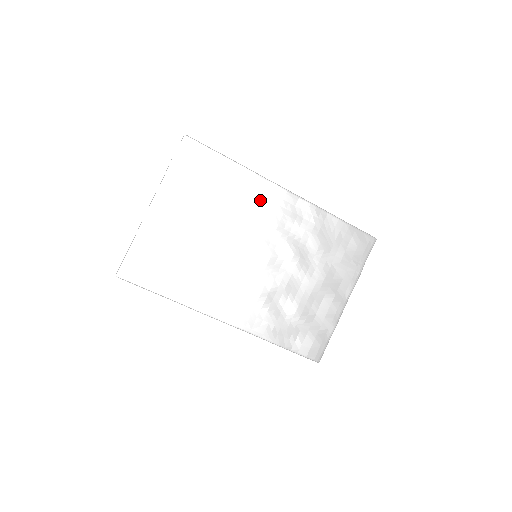
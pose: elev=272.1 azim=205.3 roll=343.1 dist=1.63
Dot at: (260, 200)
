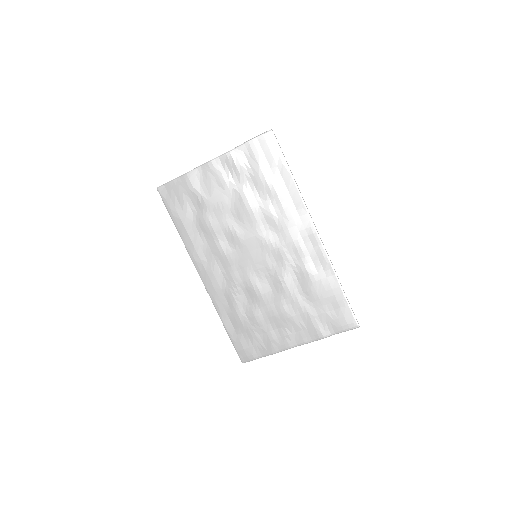
Dot at: (290, 221)
